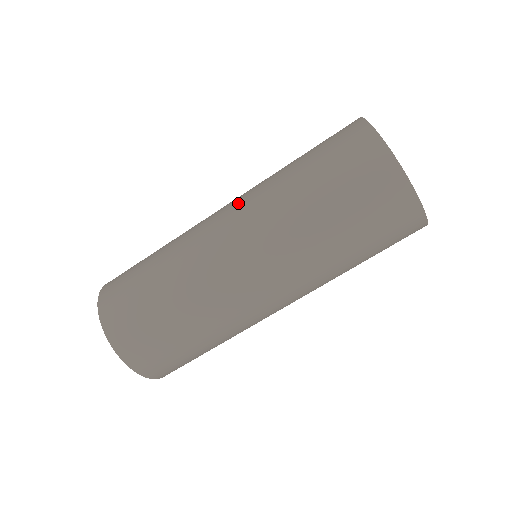
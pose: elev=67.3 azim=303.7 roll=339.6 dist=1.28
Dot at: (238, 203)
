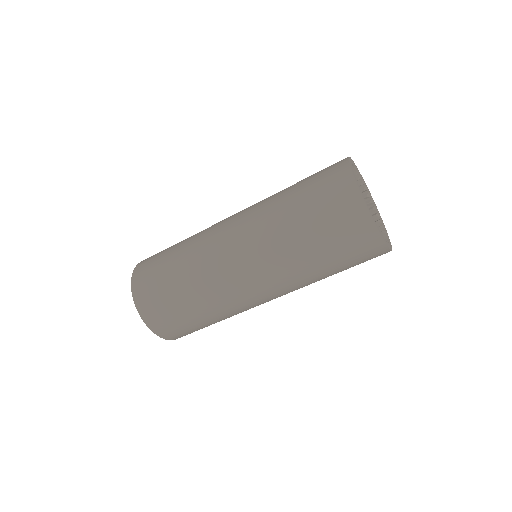
Dot at: (246, 208)
